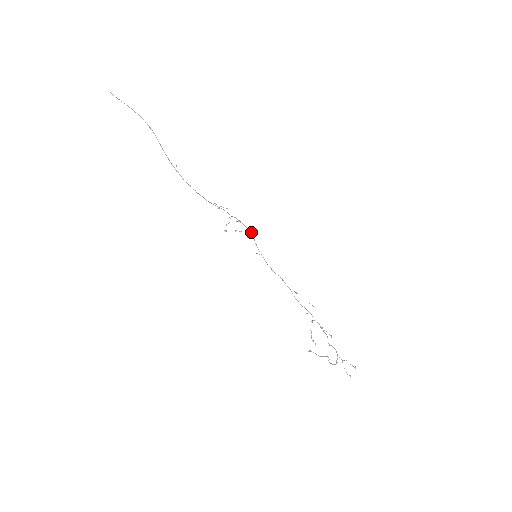
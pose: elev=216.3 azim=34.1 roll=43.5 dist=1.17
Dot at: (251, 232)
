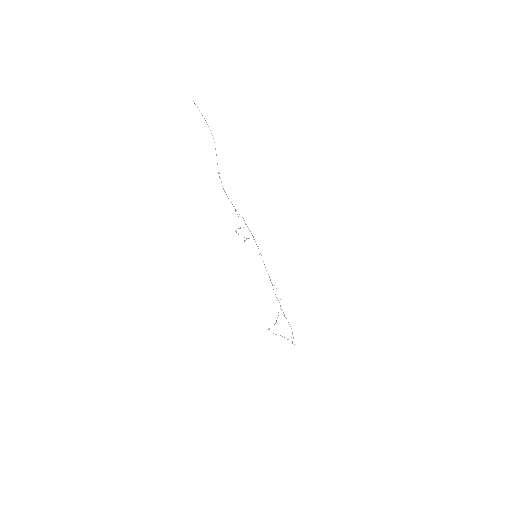
Dot at: (254, 239)
